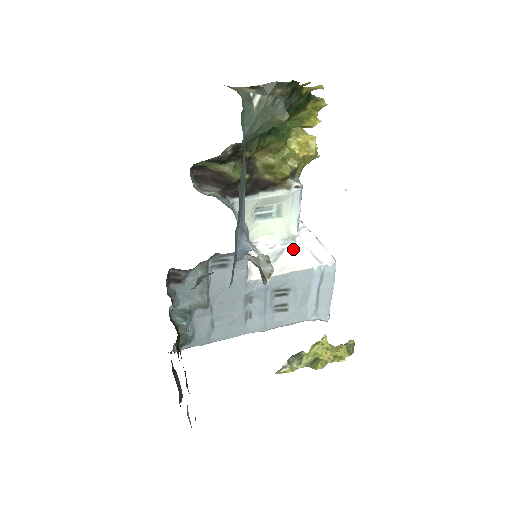
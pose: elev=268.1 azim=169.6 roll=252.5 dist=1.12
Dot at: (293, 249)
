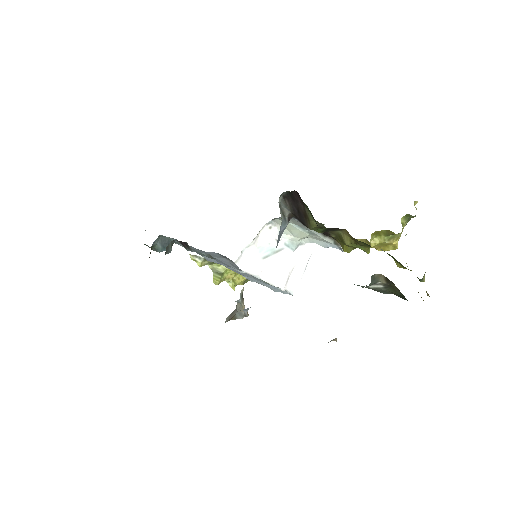
Dot at: (287, 256)
